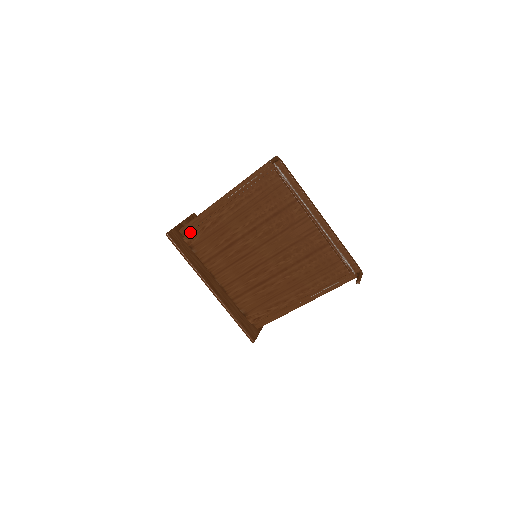
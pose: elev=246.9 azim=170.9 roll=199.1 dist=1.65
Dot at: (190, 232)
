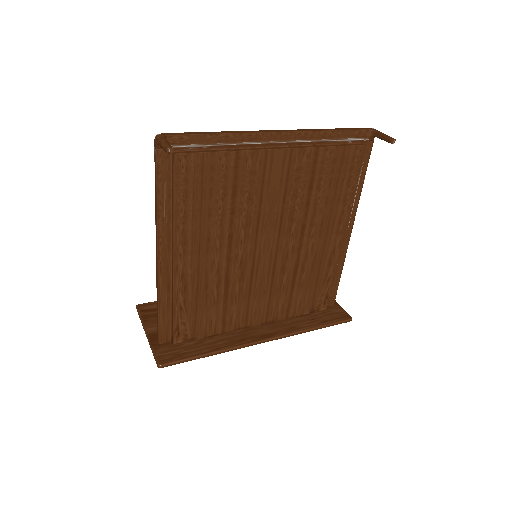
Dot at: (173, 330)
